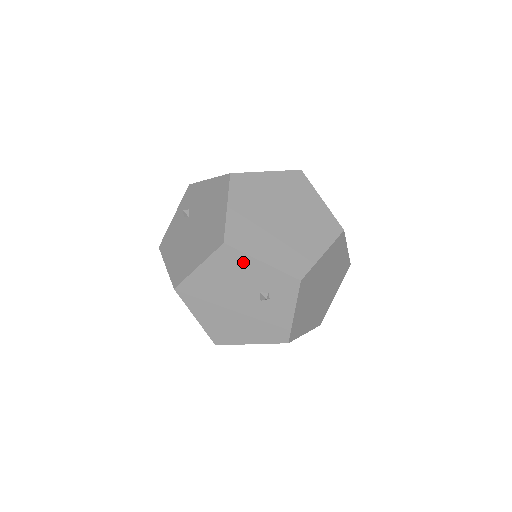
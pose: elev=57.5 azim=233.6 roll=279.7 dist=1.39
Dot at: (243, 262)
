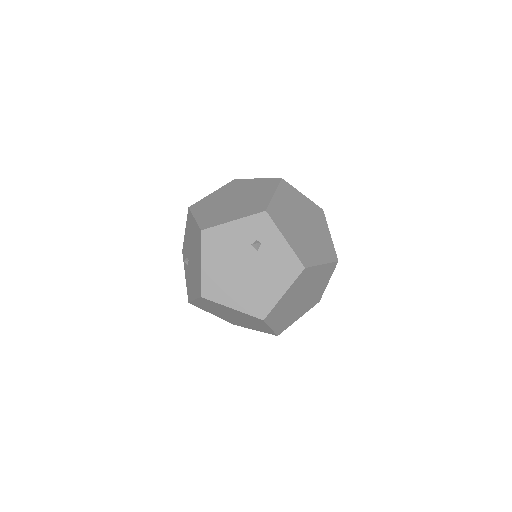
Dot at: (223, 232)
